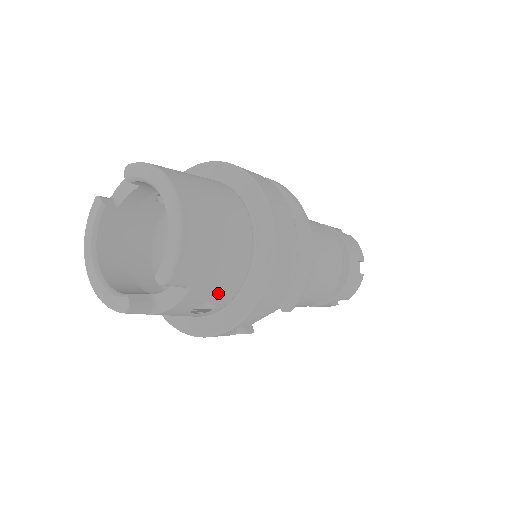
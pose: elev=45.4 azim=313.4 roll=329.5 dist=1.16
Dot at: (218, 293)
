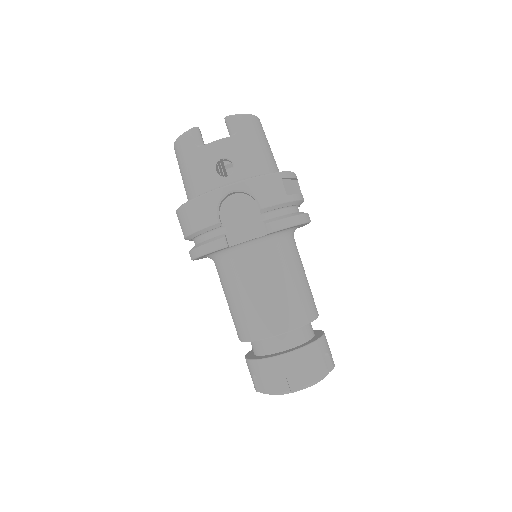
Dot at: (242, 161)
